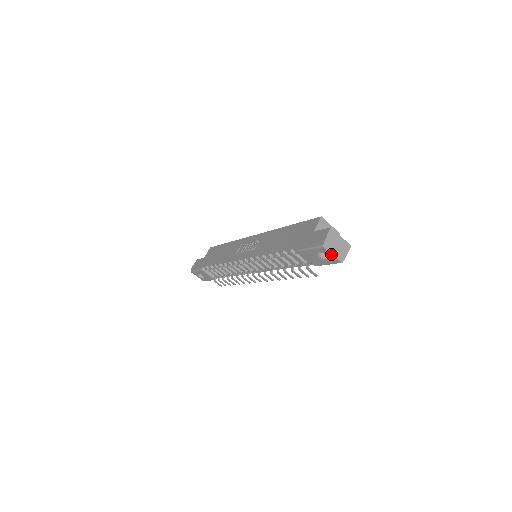
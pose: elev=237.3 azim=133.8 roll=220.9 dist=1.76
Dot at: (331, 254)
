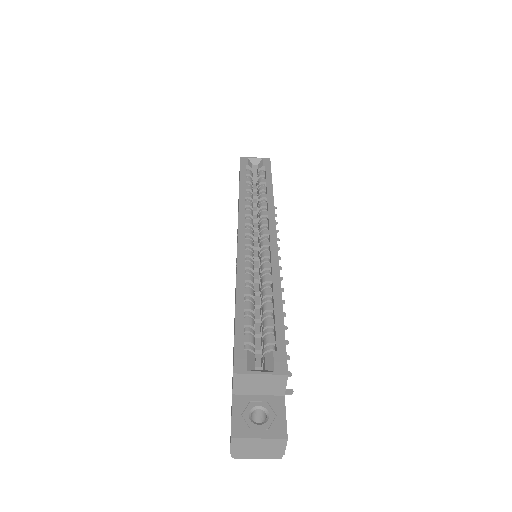
Dot at: (254, 457)
